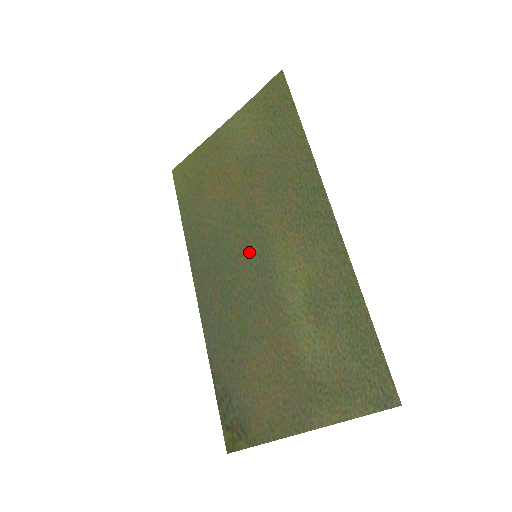
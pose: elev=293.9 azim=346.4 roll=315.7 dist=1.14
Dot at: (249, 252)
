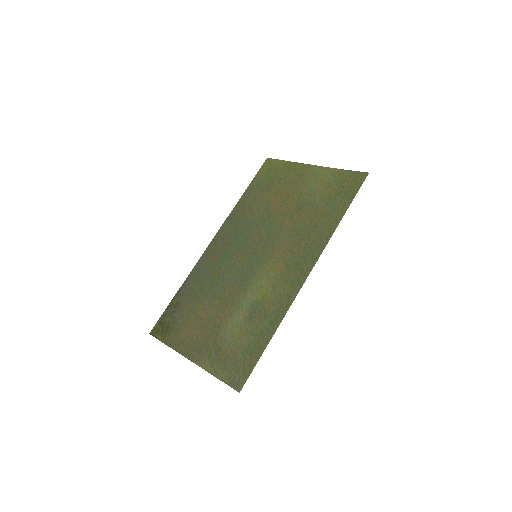
Dot at: (255, 250)
